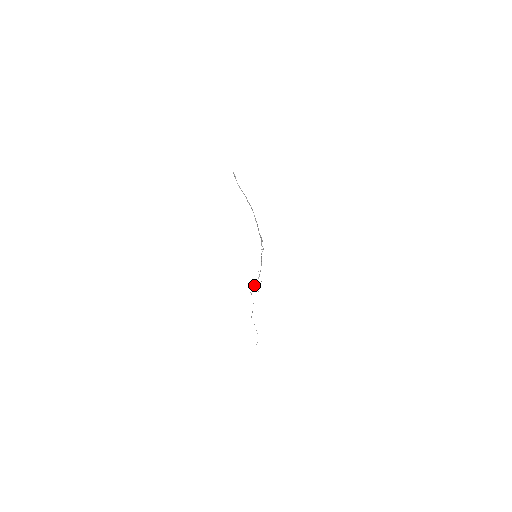
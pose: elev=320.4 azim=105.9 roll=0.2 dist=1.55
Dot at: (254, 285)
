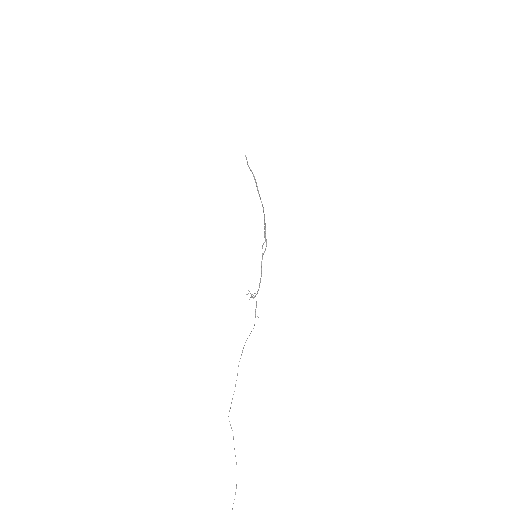
Dot at: occluded
